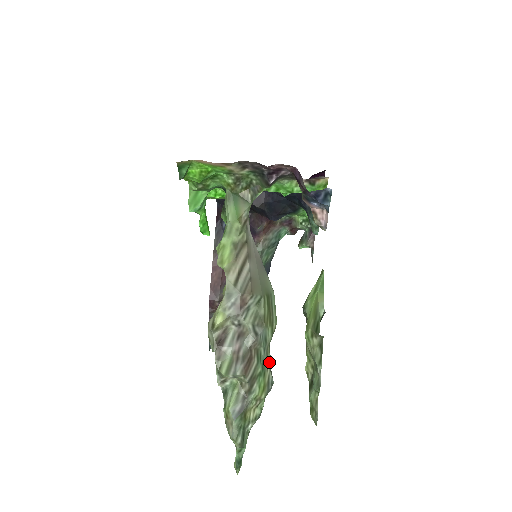
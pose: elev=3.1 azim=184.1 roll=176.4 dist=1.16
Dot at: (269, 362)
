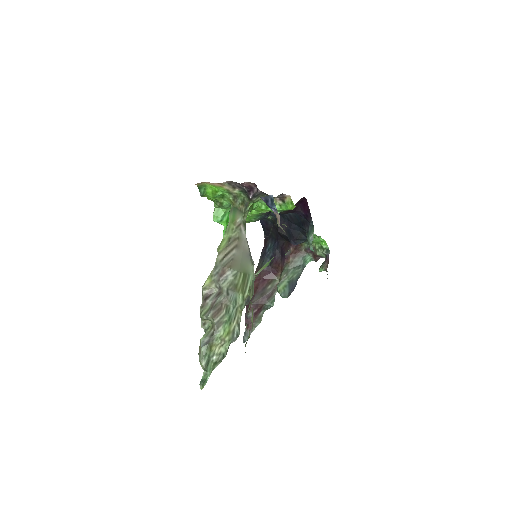
Dot at: (237, 318)
